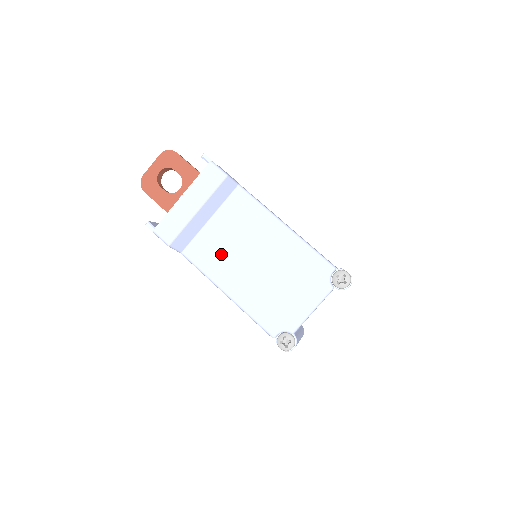
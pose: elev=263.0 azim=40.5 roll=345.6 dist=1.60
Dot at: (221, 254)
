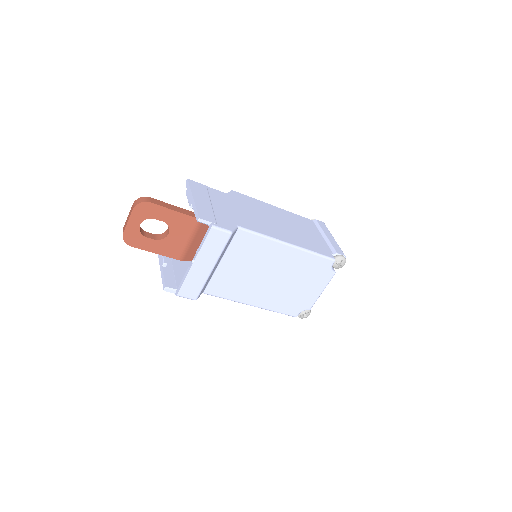
Dot at: (239, 282)
